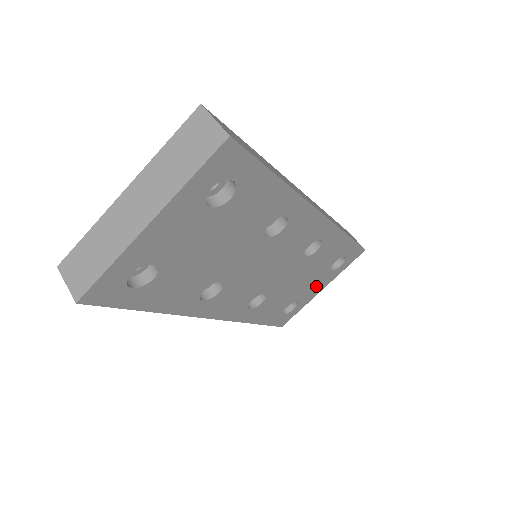
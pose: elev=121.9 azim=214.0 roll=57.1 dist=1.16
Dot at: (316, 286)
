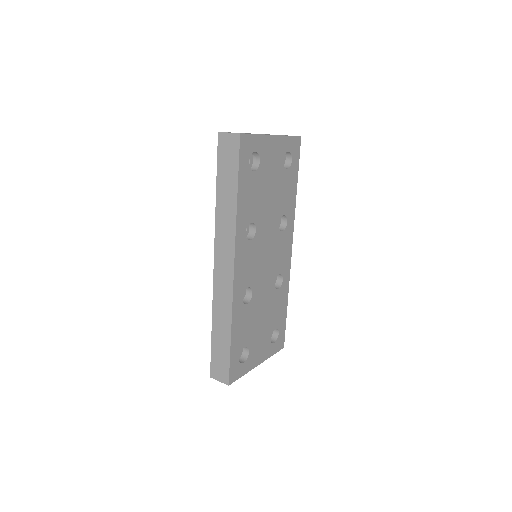
Dot at: (260, 349)
